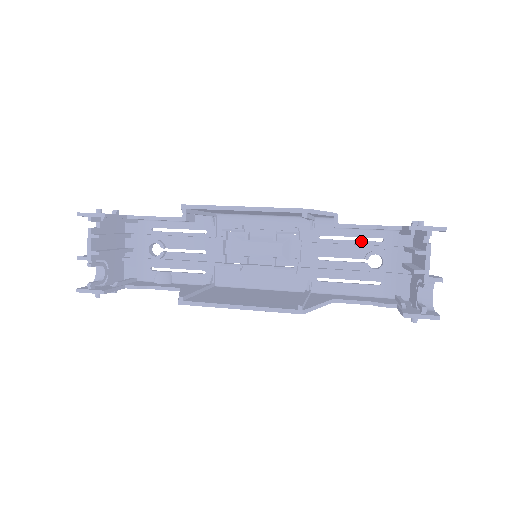
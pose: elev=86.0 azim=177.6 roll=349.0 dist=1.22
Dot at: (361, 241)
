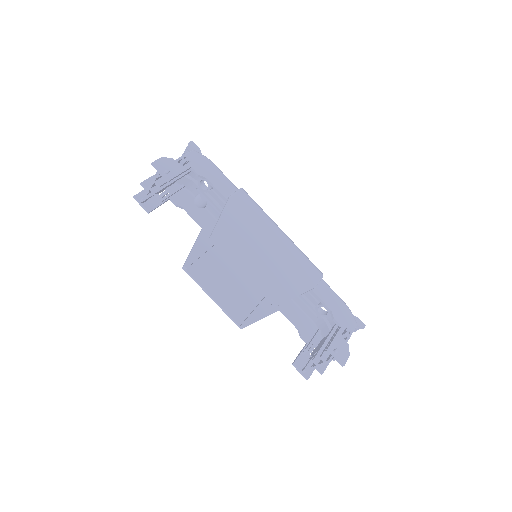
Dot at: occluded
